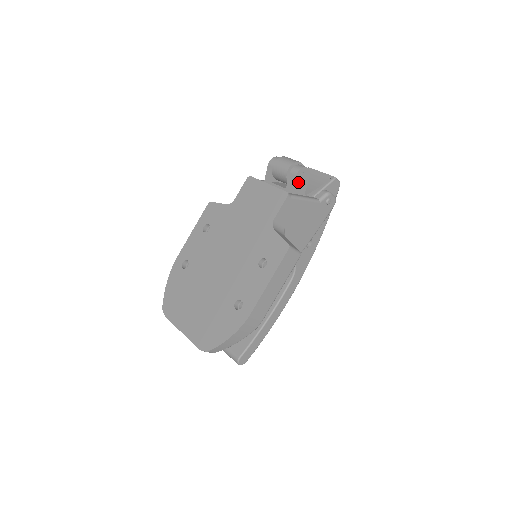
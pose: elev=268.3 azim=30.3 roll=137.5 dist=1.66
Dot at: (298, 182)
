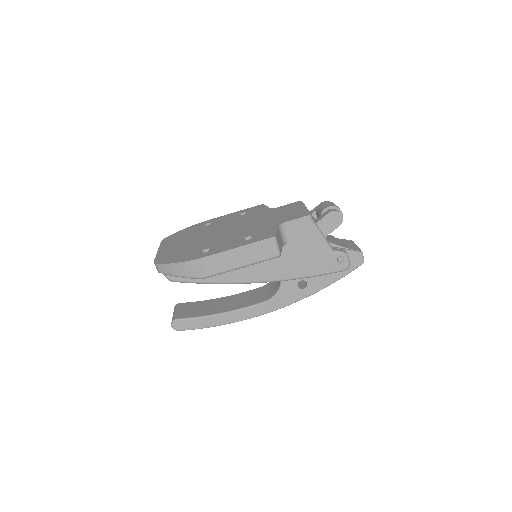
Dot at: (327, 220)
